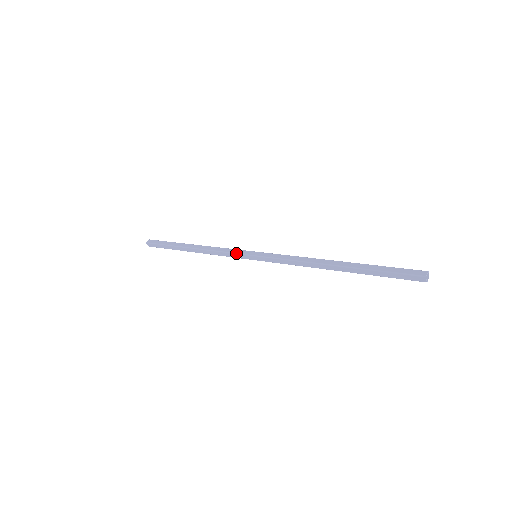
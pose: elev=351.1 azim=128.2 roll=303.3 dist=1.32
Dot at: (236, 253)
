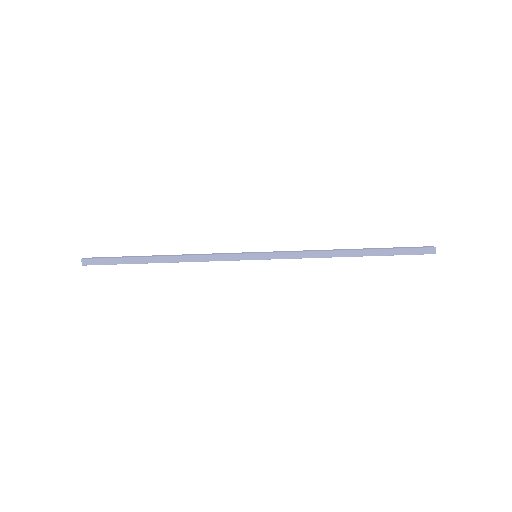
Dot at: (232, 254)
